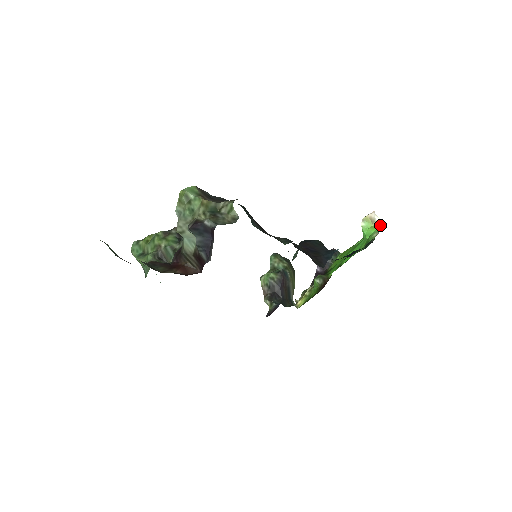
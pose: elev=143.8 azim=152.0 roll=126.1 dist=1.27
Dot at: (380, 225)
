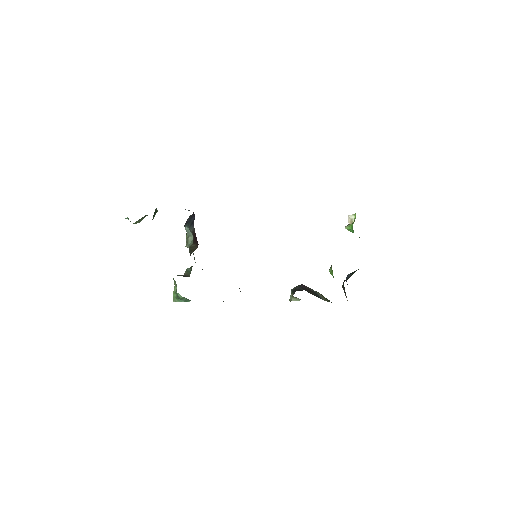
Dot at: (355, 216)
